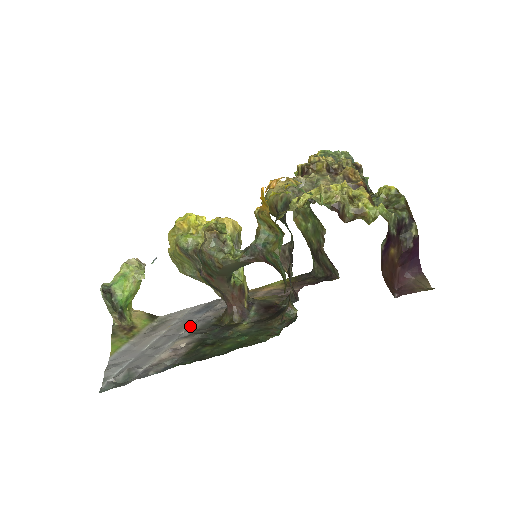
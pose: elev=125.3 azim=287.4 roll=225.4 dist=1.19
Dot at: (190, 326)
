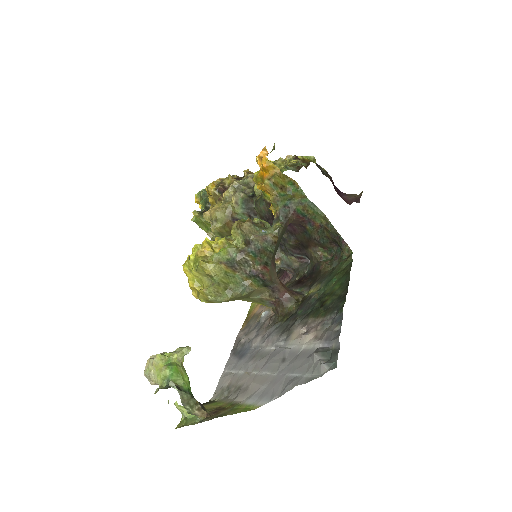
Dot at: (269, 343)
